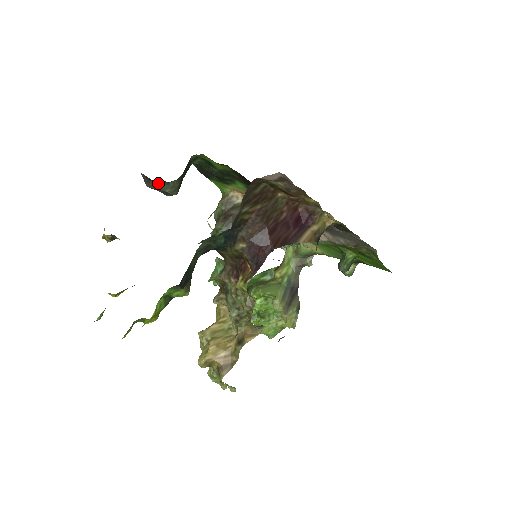
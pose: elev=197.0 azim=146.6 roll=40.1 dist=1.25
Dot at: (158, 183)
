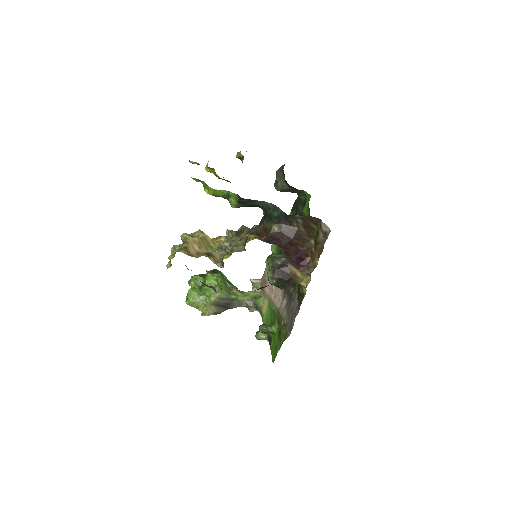
Dot at: (282, 176)
